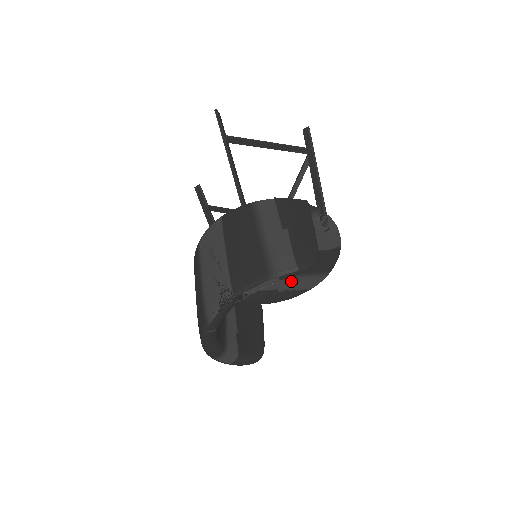
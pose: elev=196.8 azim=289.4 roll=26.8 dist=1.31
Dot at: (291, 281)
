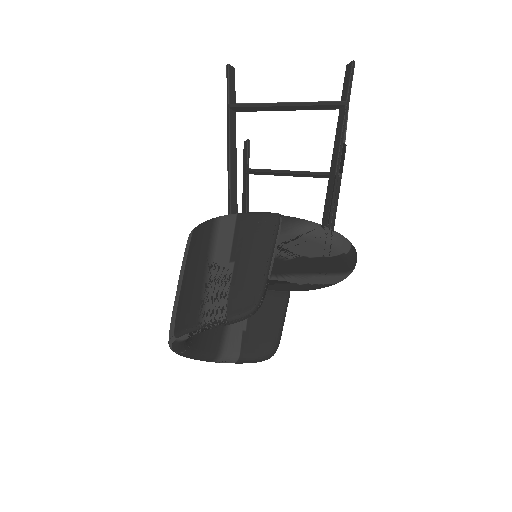
Dot at: (306, 278)
